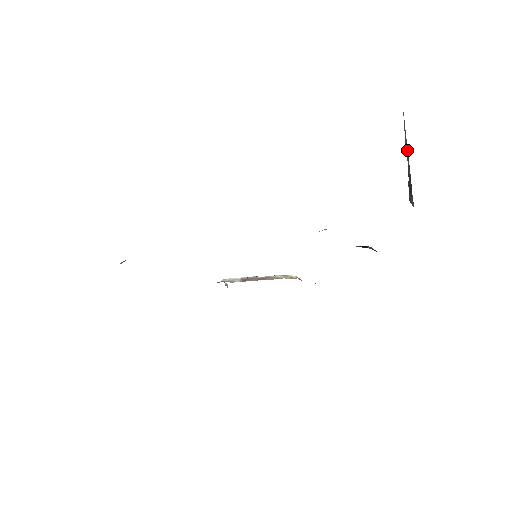
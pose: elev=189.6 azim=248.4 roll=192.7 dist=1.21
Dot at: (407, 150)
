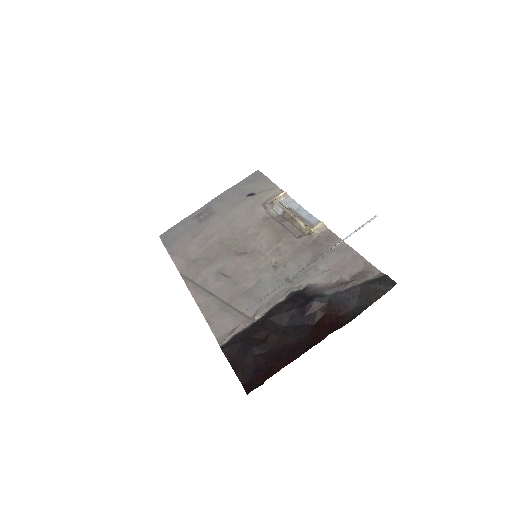
Dot at: occluded
